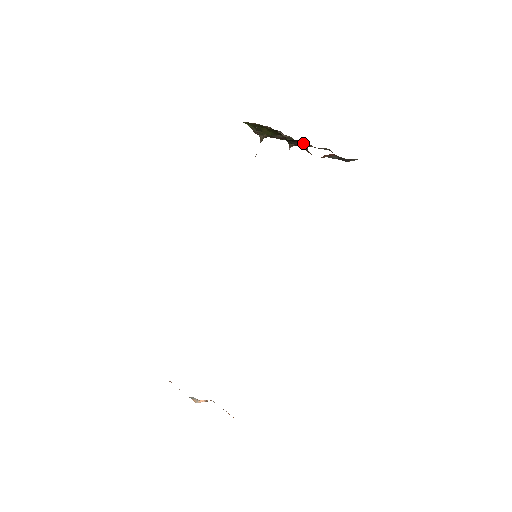
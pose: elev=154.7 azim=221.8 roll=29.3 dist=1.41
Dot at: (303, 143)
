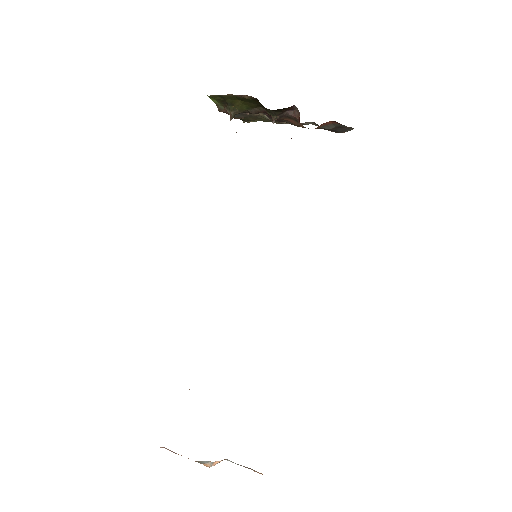
Dot at: (291, 113)
